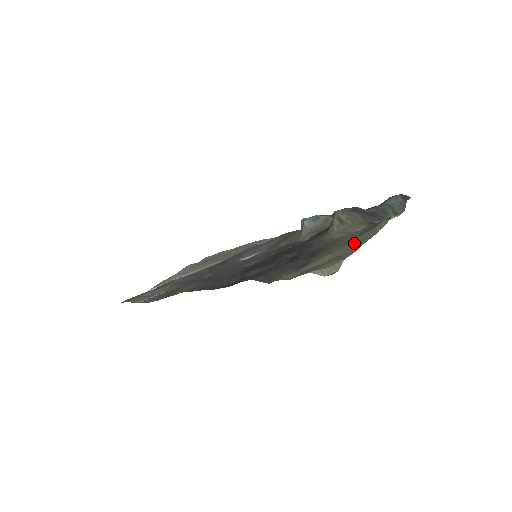
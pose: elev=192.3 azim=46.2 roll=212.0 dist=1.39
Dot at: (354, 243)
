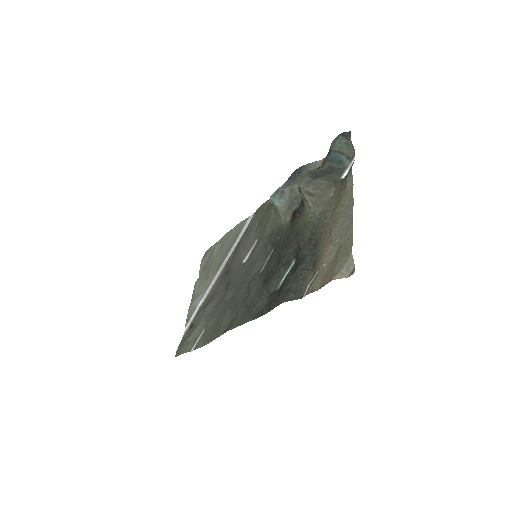
Dot at: (342, 220)
